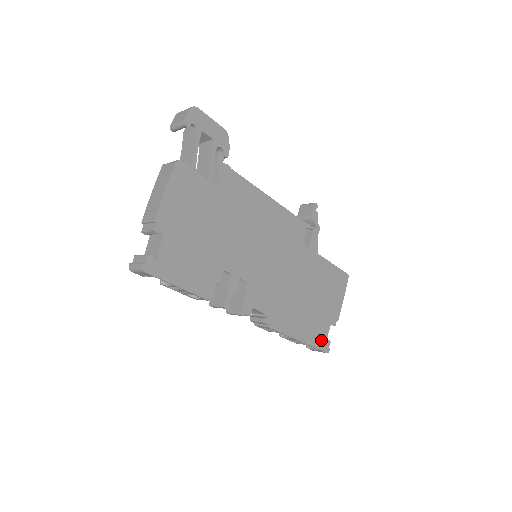
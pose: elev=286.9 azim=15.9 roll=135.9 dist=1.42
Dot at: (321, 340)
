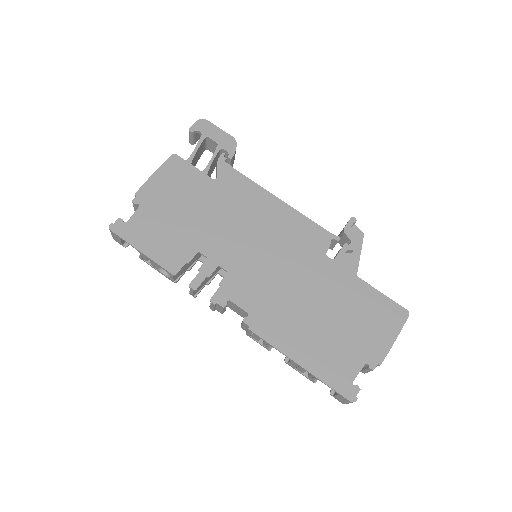
Dot at: (341, 379)
